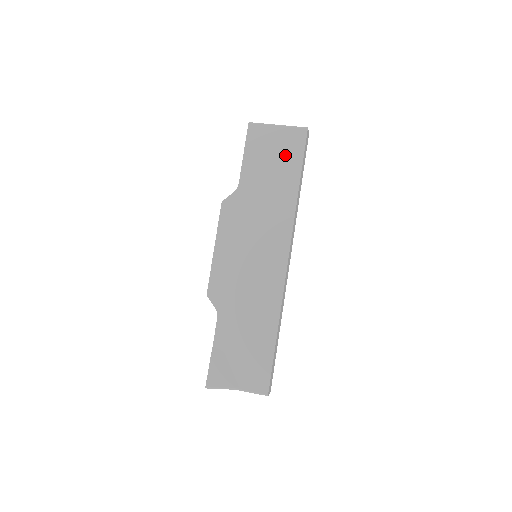
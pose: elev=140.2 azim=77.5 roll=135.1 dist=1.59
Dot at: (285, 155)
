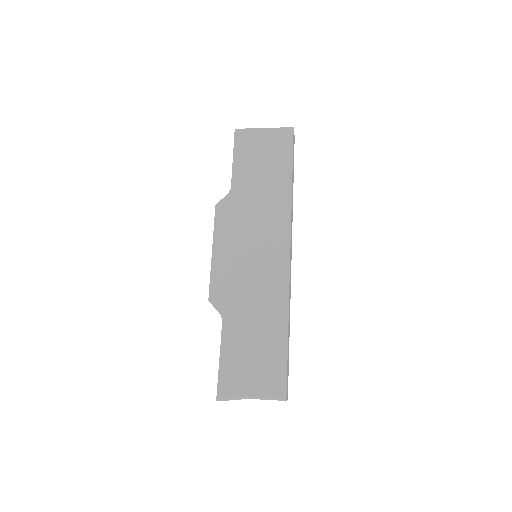
Dot at: (274, 154)
